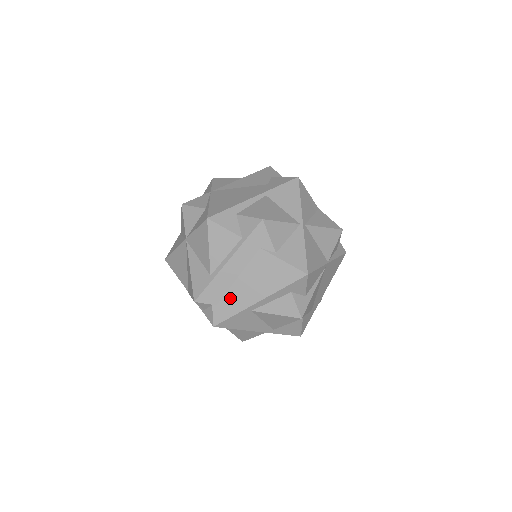
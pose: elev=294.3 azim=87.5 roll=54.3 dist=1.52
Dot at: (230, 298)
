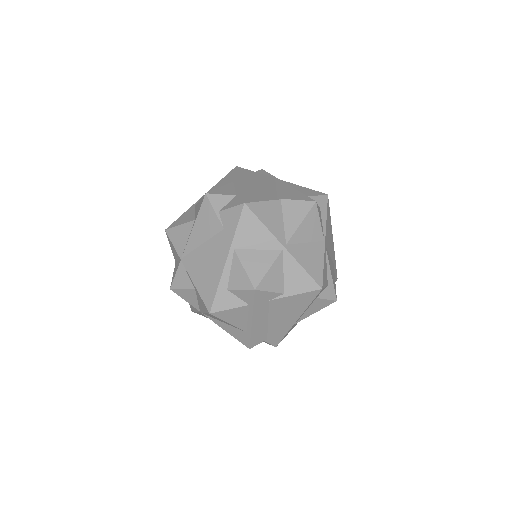
Dot at: (273, 332)
